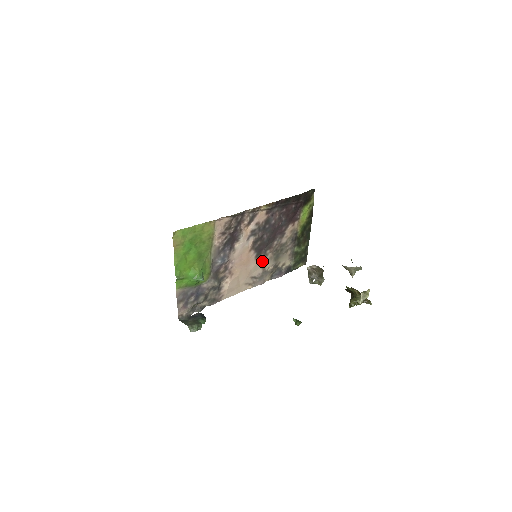
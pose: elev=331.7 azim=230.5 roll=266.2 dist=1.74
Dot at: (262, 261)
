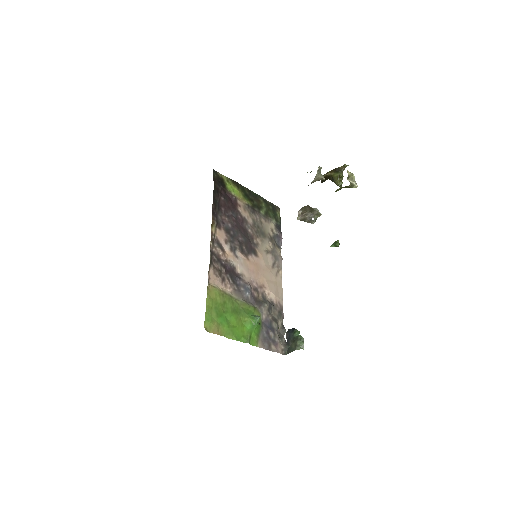
Dot at: (261, 251)
